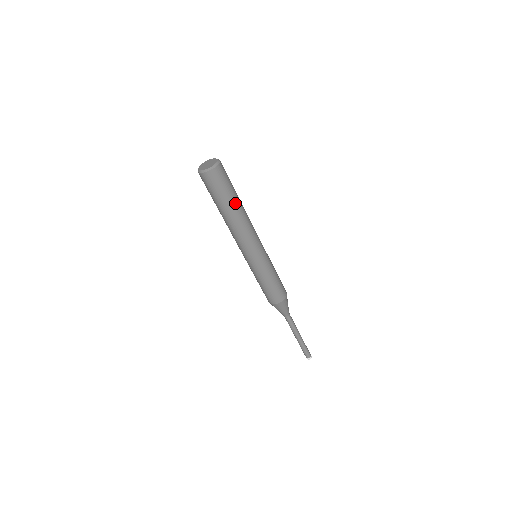
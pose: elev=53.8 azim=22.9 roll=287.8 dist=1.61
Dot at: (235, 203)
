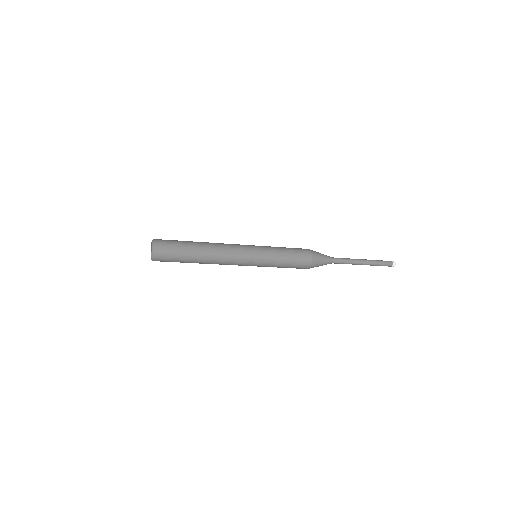
Dot at: (193, 257)
